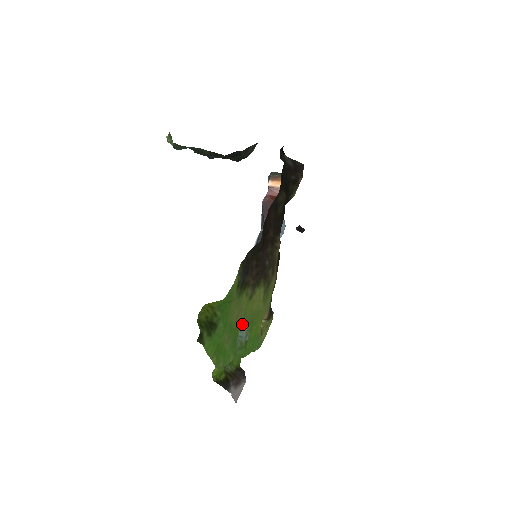
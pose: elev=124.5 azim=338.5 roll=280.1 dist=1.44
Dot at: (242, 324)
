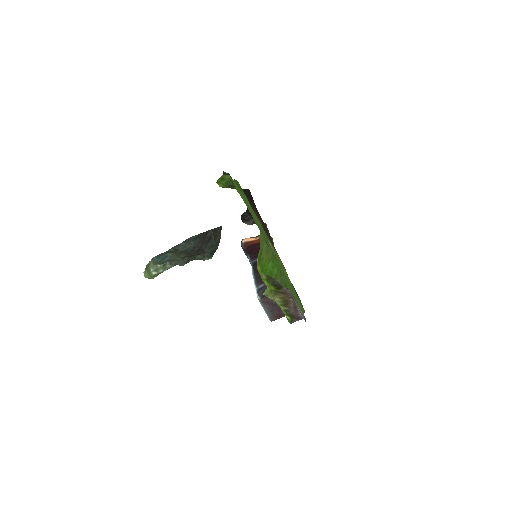
Dot at: (265, 235)
